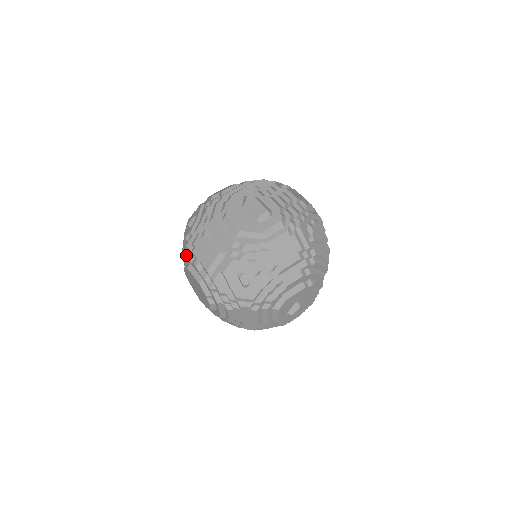
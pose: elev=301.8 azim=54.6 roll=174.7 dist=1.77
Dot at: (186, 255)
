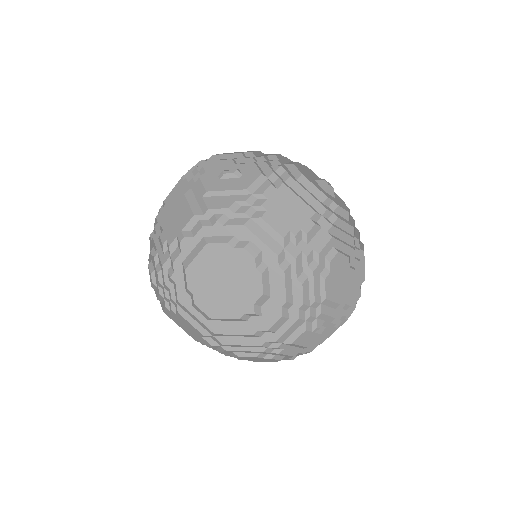
Dot at: (172, 271)
